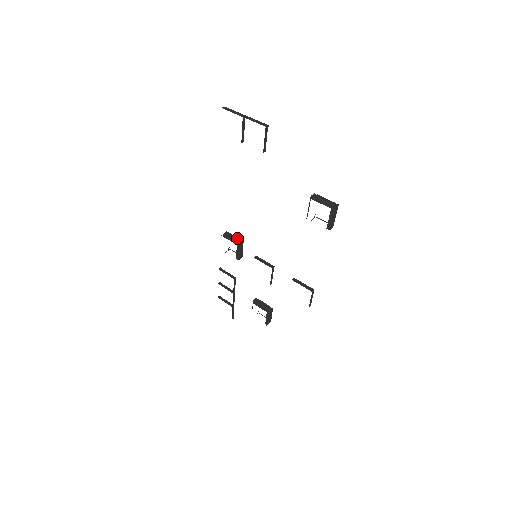
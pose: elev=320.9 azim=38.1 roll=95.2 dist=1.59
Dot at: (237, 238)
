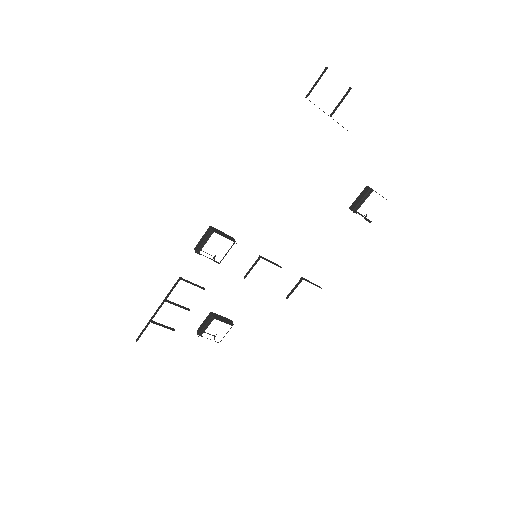
Dot at: occluded
